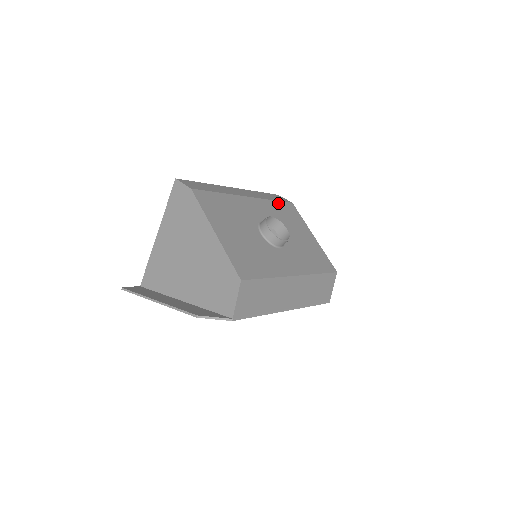
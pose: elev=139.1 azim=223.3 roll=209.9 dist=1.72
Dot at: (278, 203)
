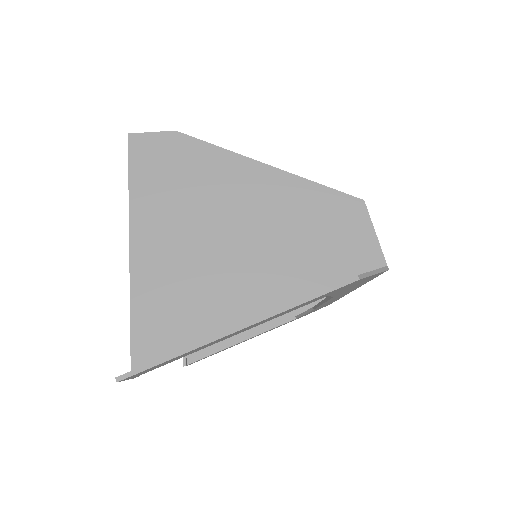
Dot at: occluded
